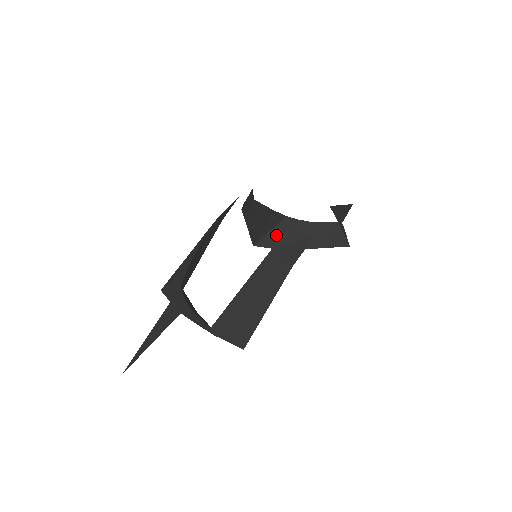
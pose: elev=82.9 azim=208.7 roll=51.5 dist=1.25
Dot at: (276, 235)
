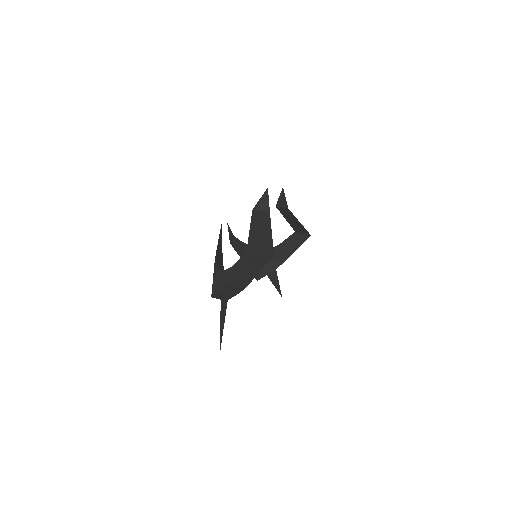
Dot at: (266, 264)
